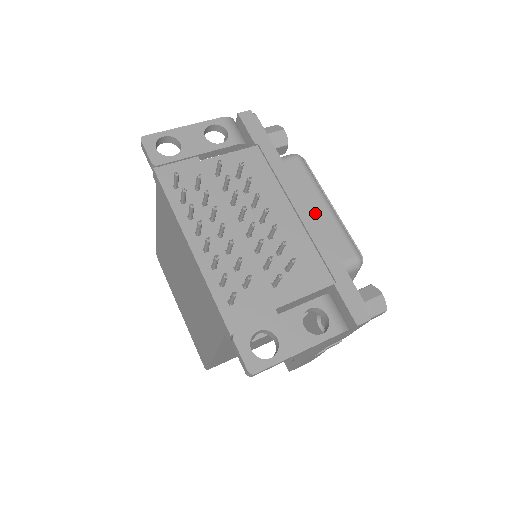
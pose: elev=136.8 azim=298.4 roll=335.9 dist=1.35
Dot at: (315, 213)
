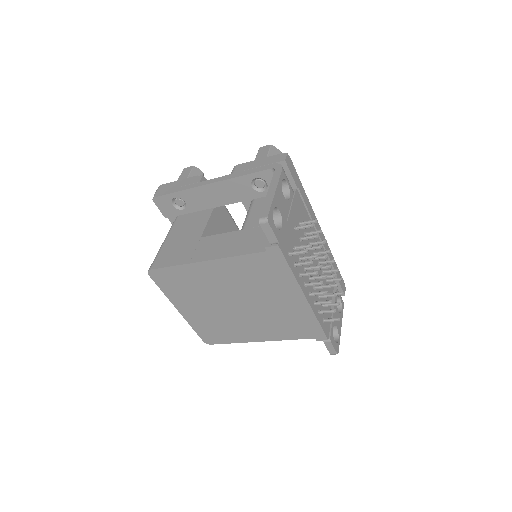
Dot at: occluded
